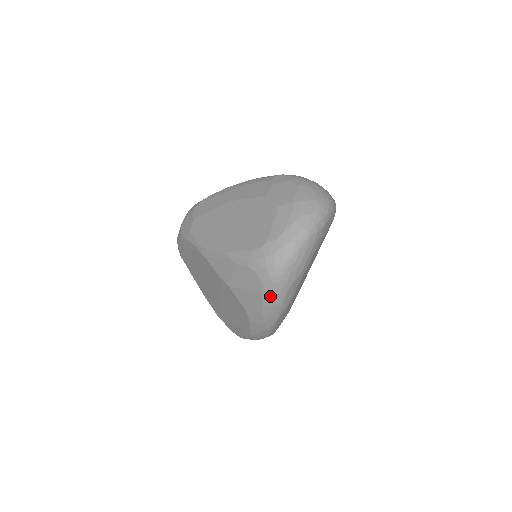
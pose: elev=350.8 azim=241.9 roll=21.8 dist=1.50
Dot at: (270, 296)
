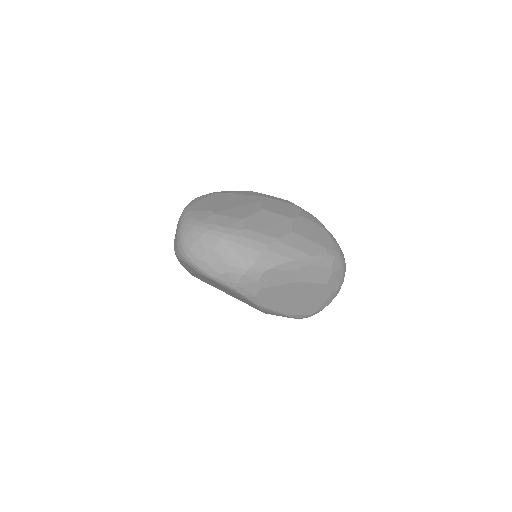
Dot at: occluded
